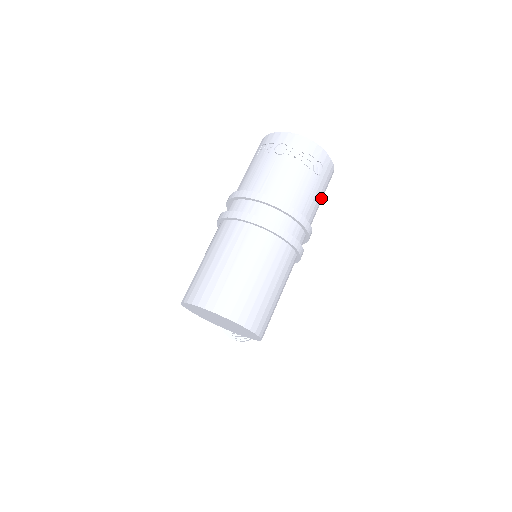
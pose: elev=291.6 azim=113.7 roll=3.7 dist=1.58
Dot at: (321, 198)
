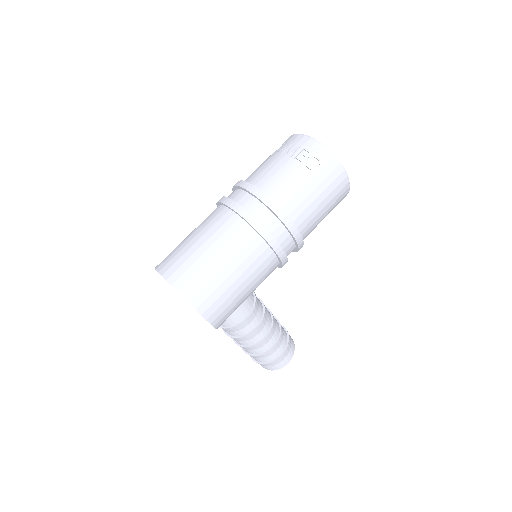
Dot at: (319, 197)
